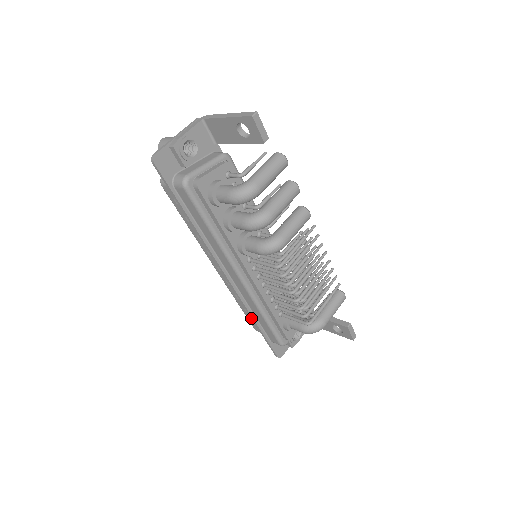
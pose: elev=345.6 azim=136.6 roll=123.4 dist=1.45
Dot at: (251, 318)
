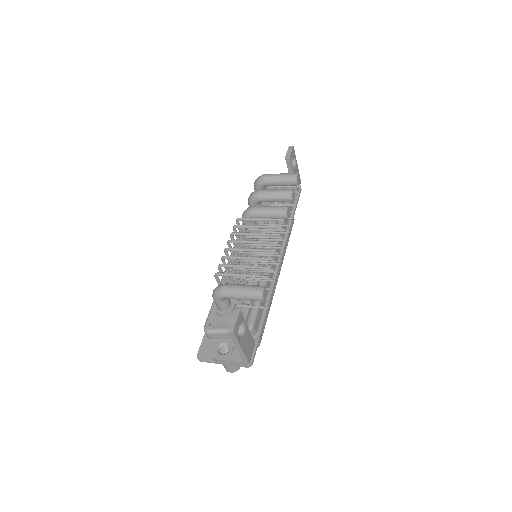
Dot at: occluded
